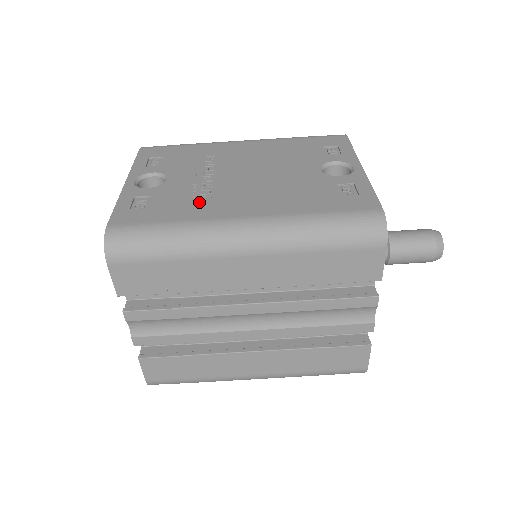
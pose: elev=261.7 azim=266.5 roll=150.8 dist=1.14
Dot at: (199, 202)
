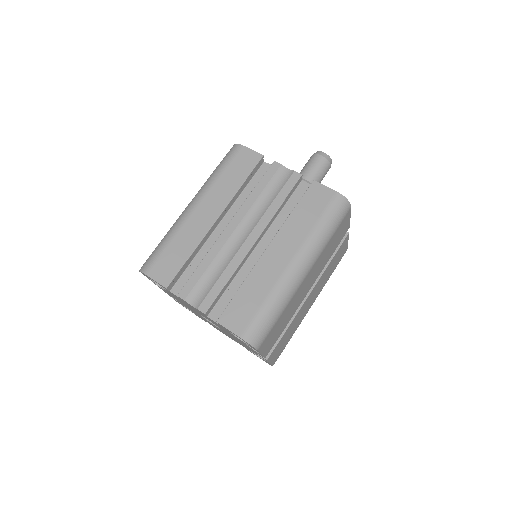
Dot at: occluded
